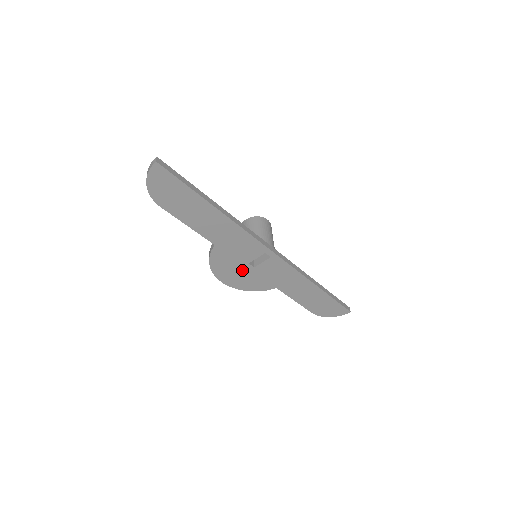
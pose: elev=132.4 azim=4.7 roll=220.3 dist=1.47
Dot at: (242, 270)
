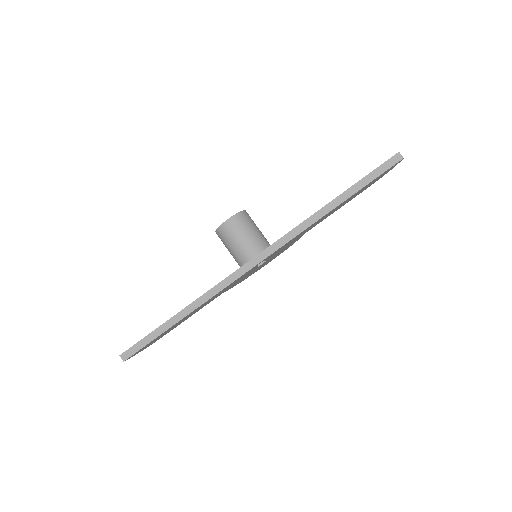
Dot at: (262, 265)
